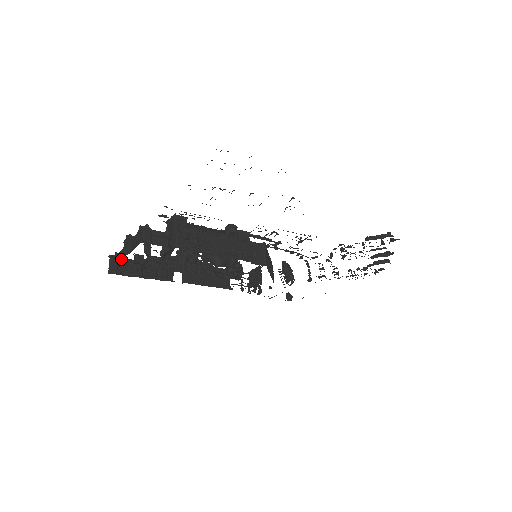
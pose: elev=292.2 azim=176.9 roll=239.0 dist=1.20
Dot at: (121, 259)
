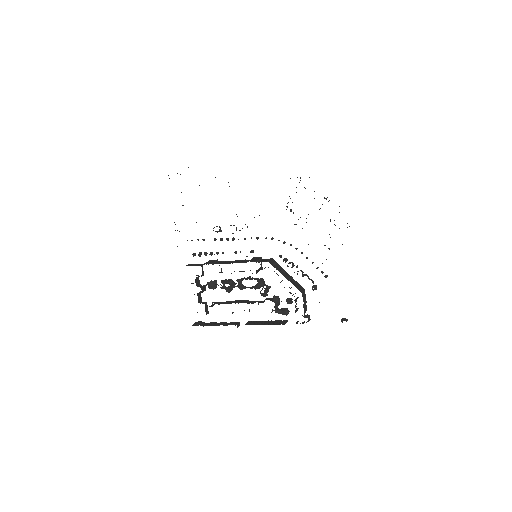
Dot at: occluded
